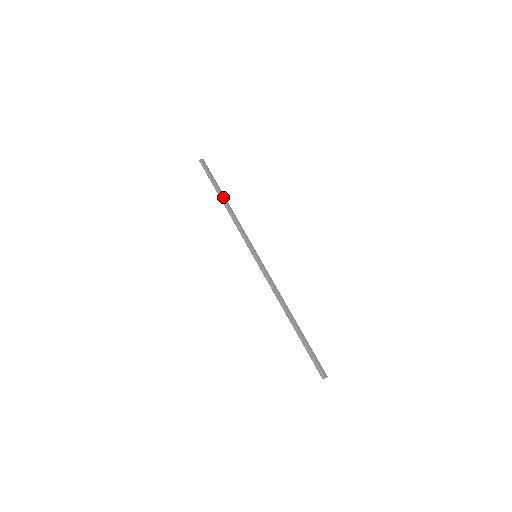
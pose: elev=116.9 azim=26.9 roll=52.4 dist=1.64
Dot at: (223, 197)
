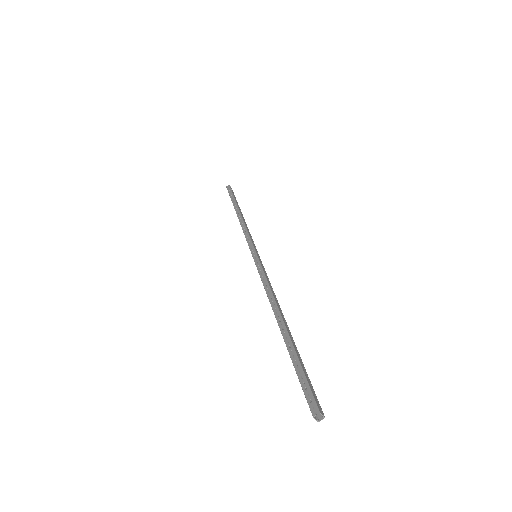
Dot at: (239, 209)
